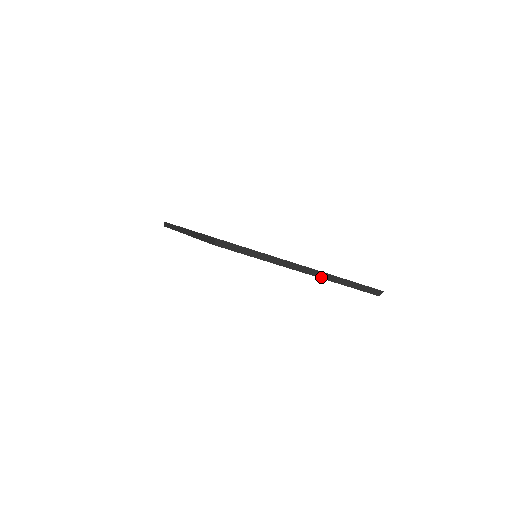
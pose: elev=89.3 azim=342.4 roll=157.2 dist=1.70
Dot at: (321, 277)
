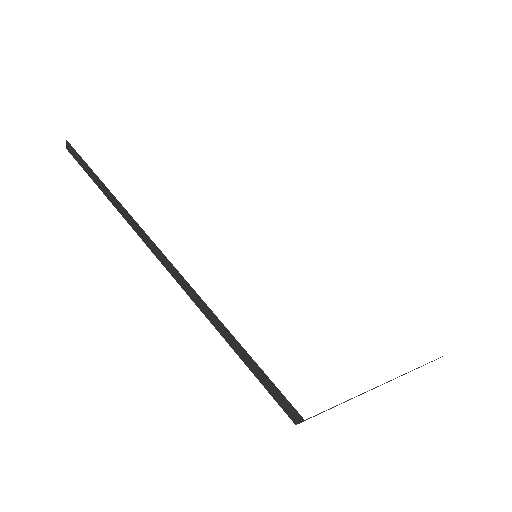
Dot at: occluded
